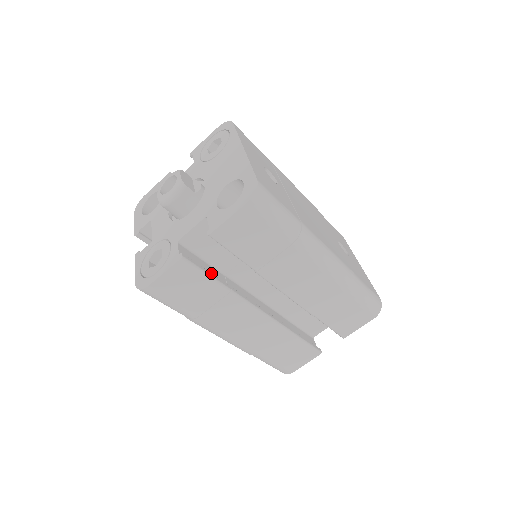
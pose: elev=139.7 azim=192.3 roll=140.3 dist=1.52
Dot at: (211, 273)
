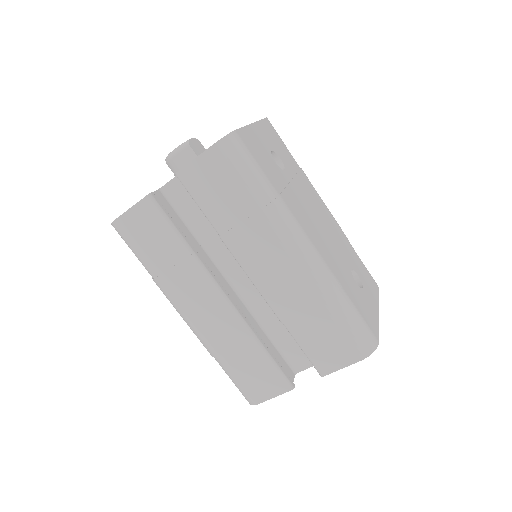
Dot at: occluded
